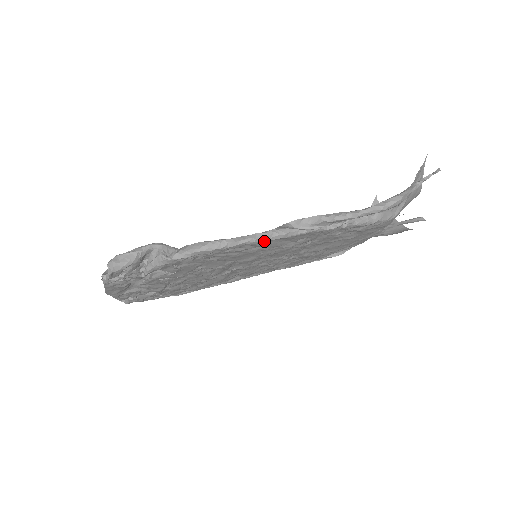
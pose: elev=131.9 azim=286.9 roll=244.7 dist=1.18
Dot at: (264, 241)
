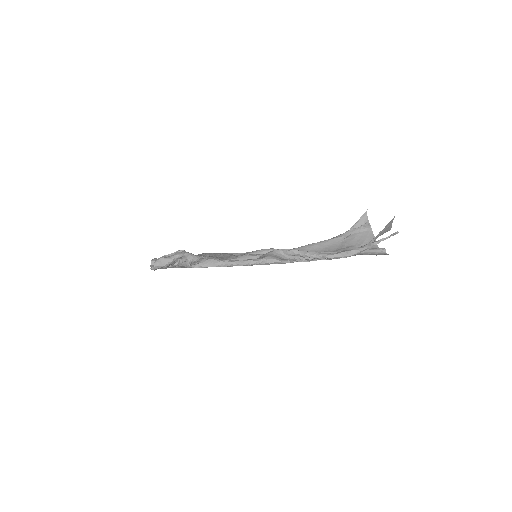
Dot at: occluded
